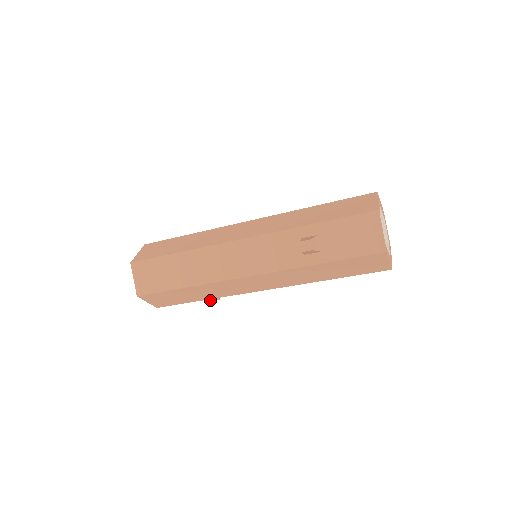
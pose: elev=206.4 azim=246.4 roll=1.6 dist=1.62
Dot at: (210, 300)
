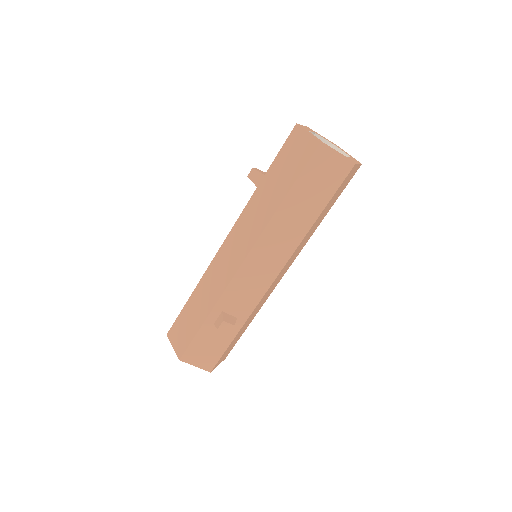
Dot at: (217, 329)
